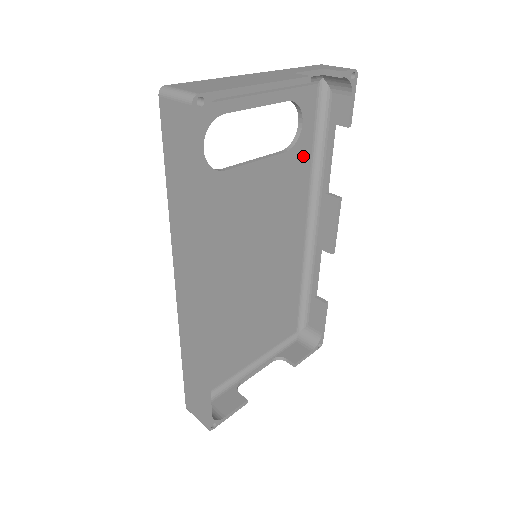
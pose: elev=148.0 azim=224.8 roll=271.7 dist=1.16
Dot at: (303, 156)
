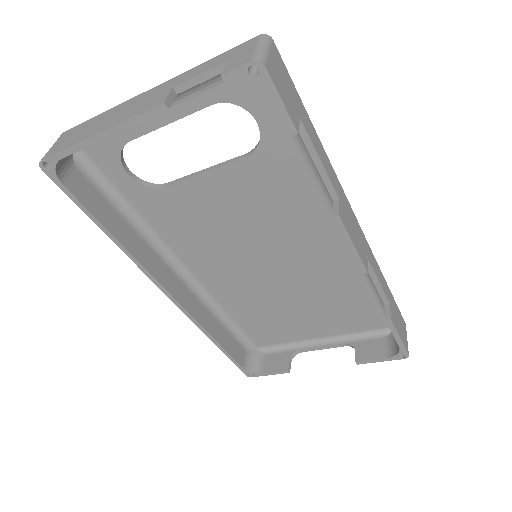
Dot at: (283, 156)
